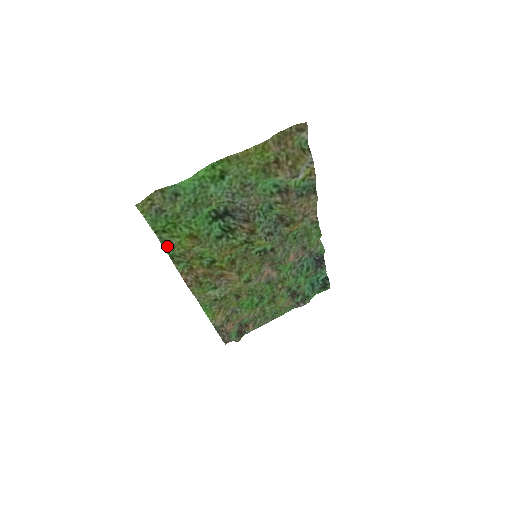
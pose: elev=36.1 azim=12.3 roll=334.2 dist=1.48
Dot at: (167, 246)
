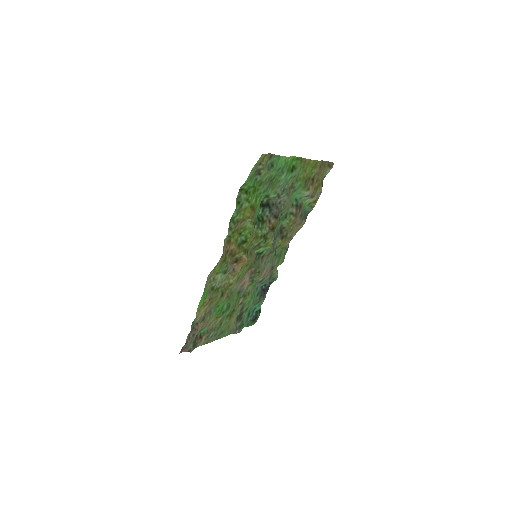
Dot at: (238, 207)
